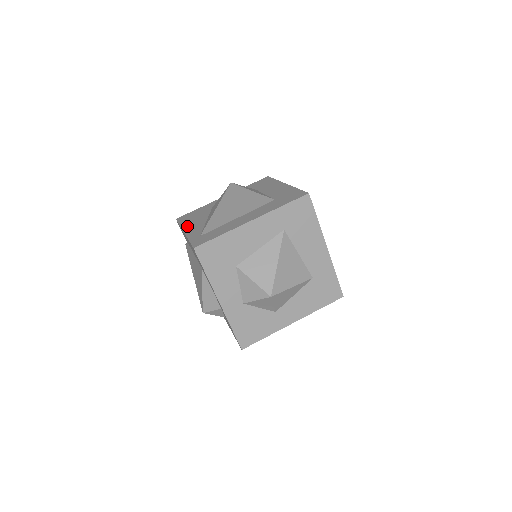
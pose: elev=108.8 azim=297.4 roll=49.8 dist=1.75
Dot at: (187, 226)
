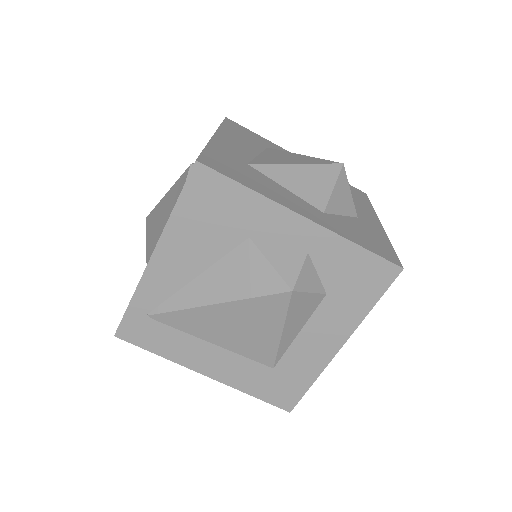
Dot at: (169, 246)
